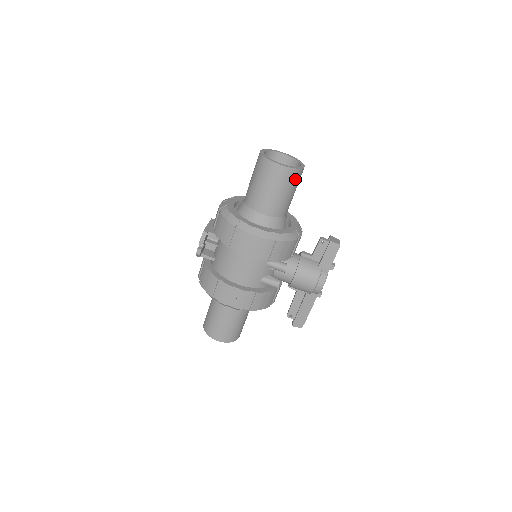
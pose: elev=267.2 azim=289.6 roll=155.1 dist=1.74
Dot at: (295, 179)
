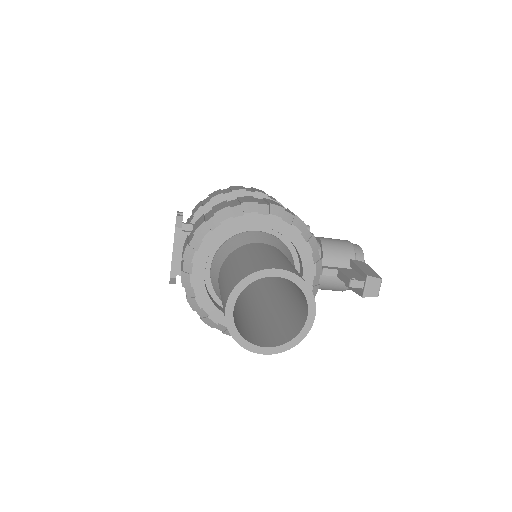
Dot at: occluded
